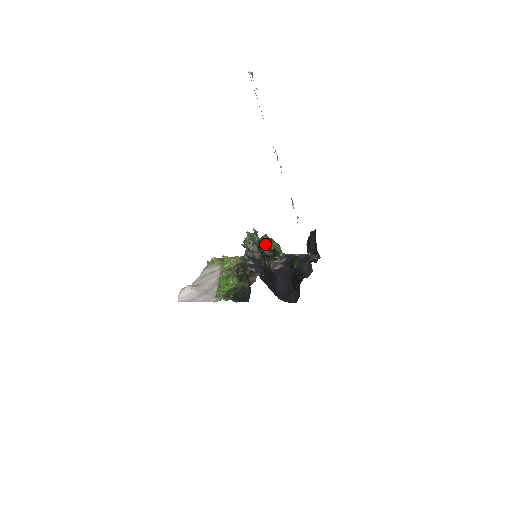
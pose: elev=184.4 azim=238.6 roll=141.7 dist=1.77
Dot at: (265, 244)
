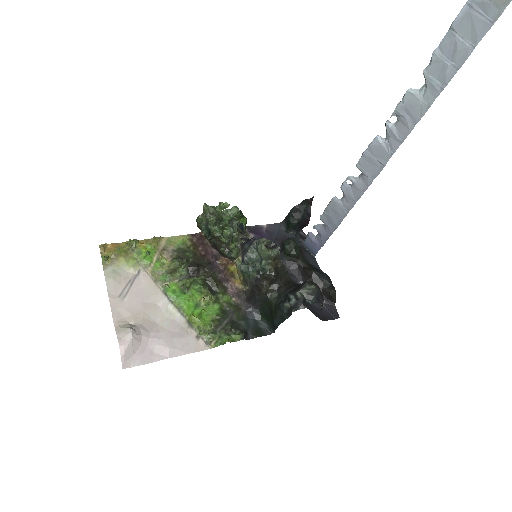
Dot at: occluded
